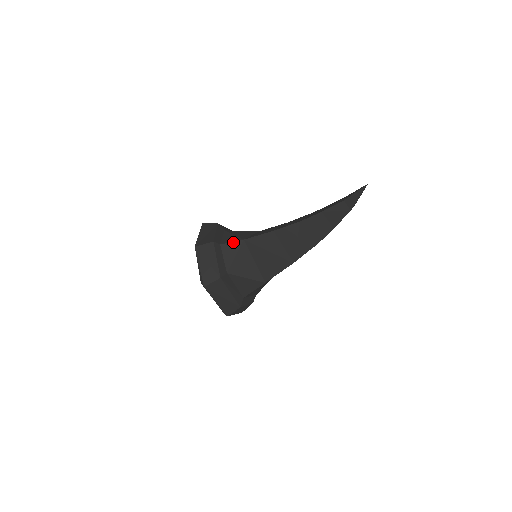
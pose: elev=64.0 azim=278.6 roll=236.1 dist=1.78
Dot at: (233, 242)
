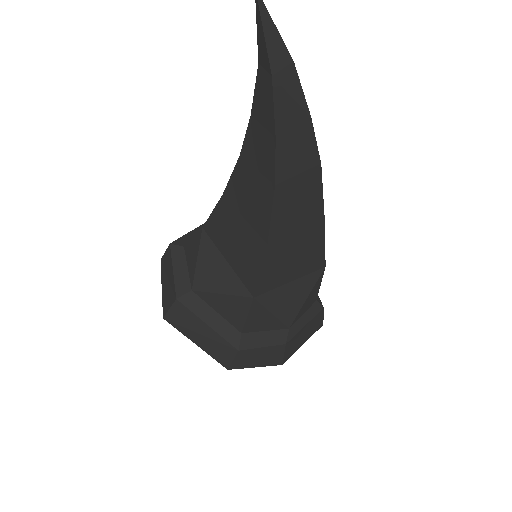
Dot at: (194, 237)
